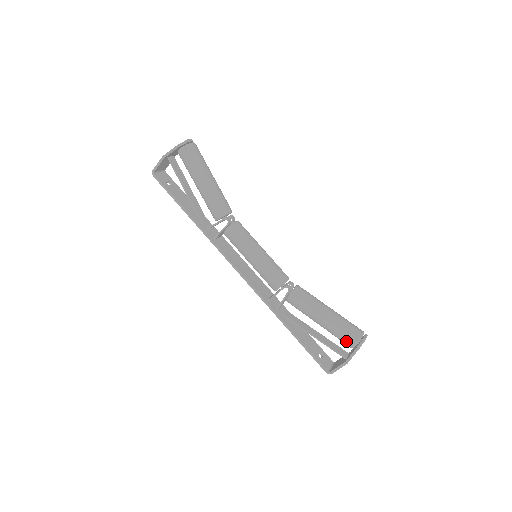
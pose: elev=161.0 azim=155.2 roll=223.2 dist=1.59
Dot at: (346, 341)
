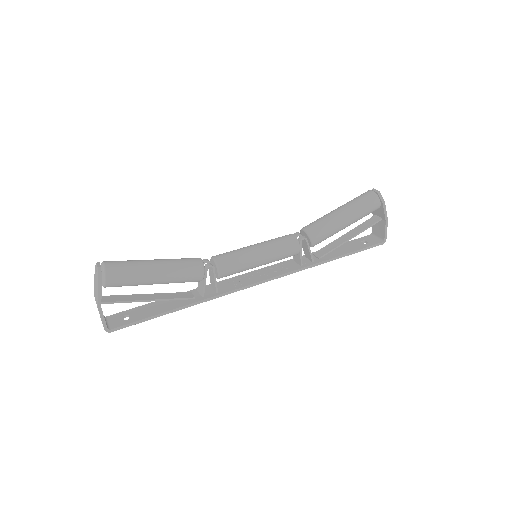
Dot at: (373, 210)
